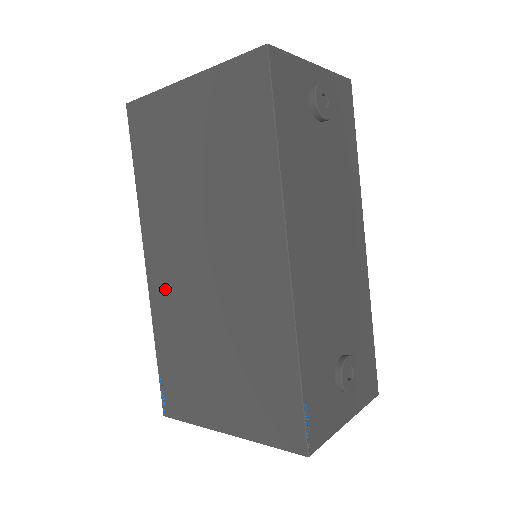
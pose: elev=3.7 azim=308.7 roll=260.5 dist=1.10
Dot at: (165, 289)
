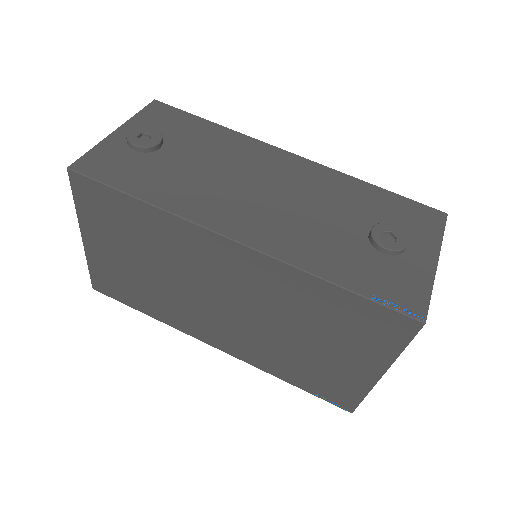
Dot at: (240, 346)
